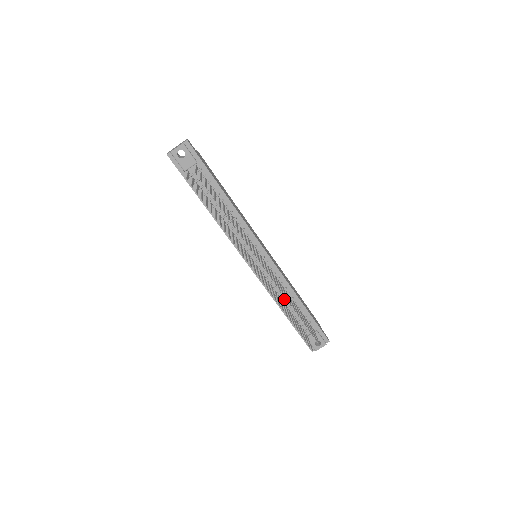
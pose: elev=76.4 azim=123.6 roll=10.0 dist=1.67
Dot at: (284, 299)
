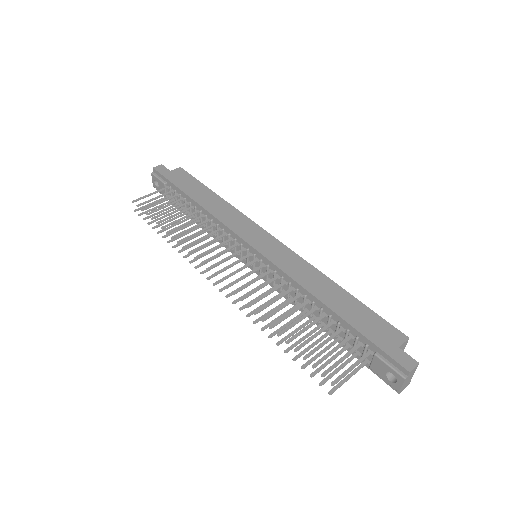
Dot at: (308, 307)
